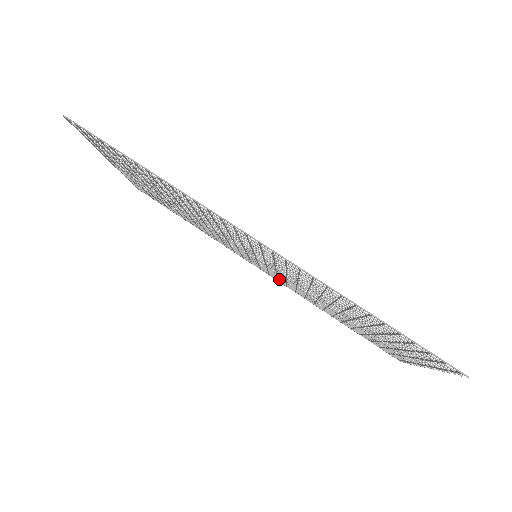
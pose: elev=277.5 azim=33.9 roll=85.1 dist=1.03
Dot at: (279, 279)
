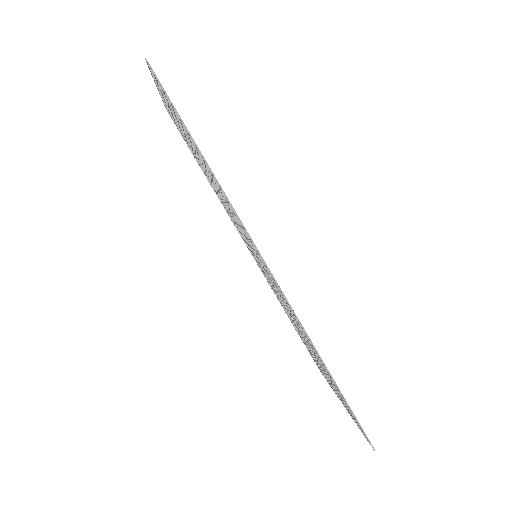
Dot at: (260, 268)
